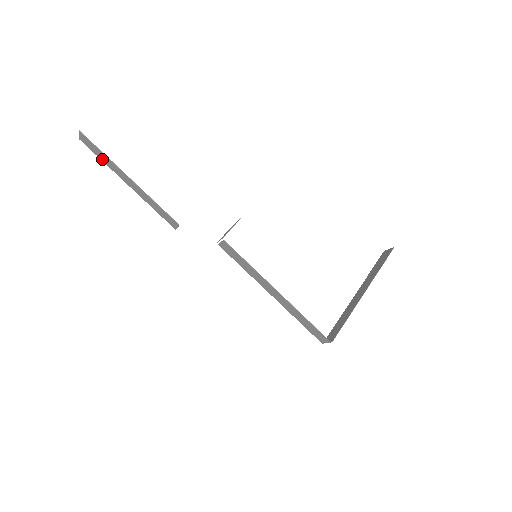
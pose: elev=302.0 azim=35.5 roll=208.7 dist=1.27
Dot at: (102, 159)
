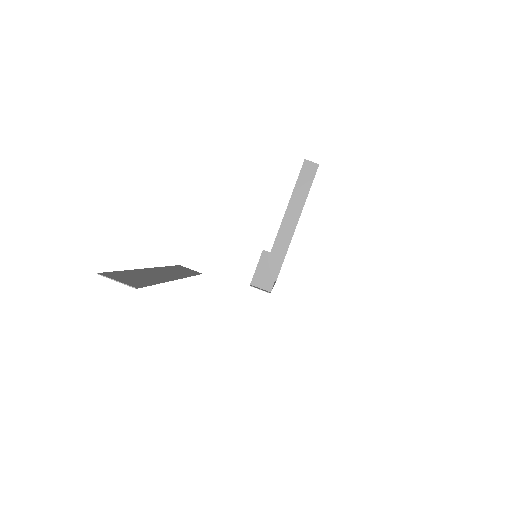
Dot at: (131, 273)
